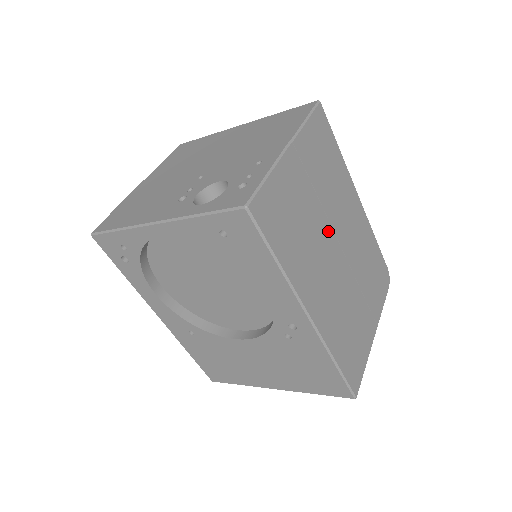
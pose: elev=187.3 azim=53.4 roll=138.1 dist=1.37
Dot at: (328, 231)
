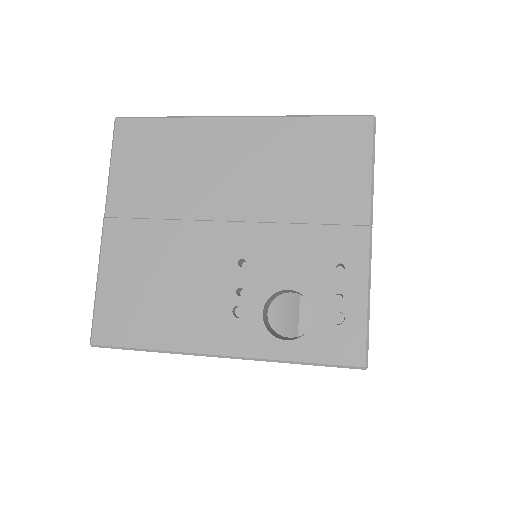
Dot at: occluded
